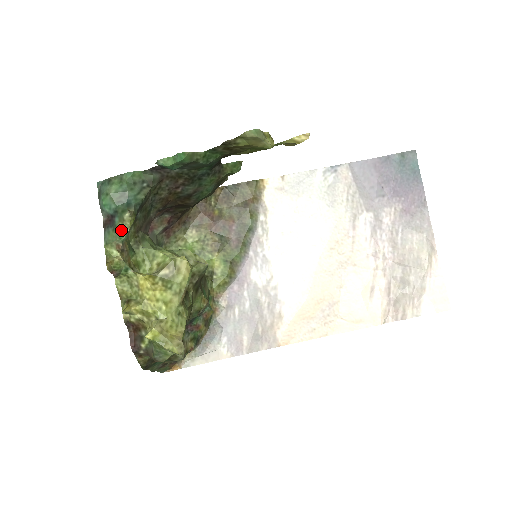
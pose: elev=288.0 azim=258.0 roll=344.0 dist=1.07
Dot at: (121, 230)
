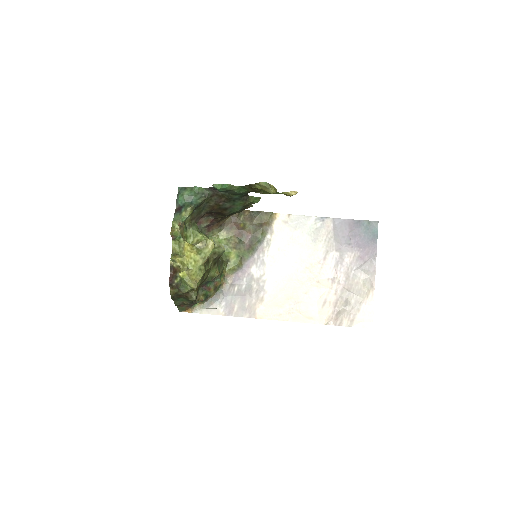
Dot at: (184, 215)
